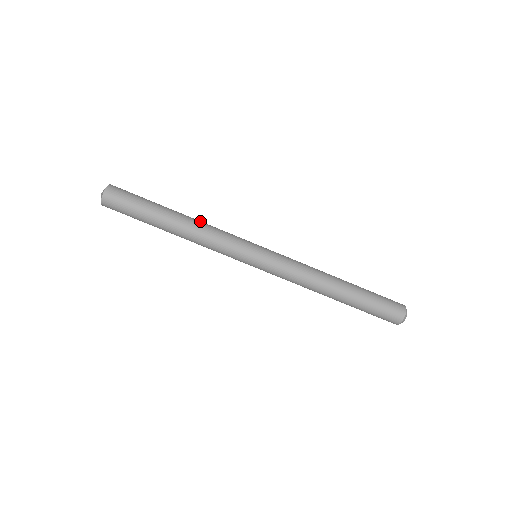
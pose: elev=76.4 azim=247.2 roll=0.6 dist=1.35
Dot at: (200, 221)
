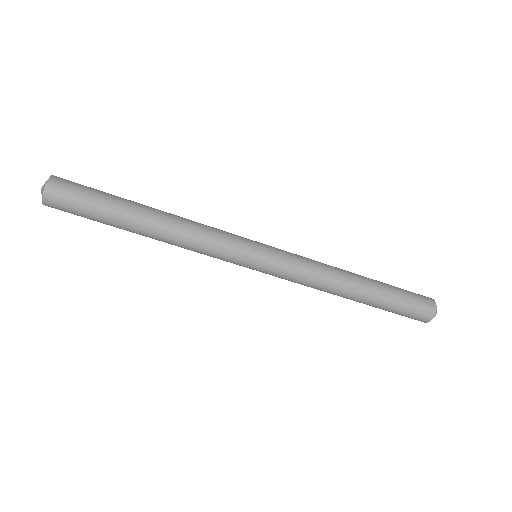
Dot at: (179, 226)
